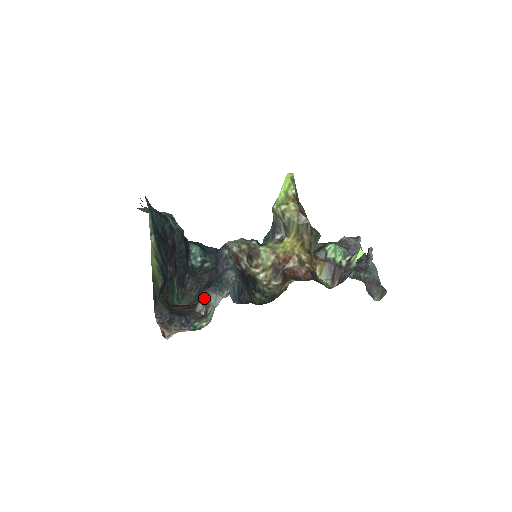
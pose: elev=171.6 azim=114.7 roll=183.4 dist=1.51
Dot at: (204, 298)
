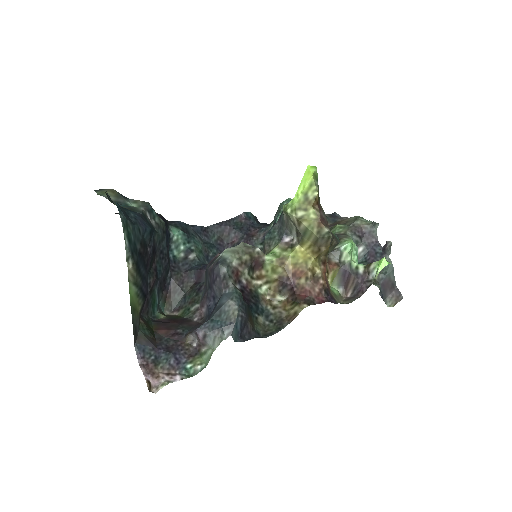
Dot at: (198, 336)
